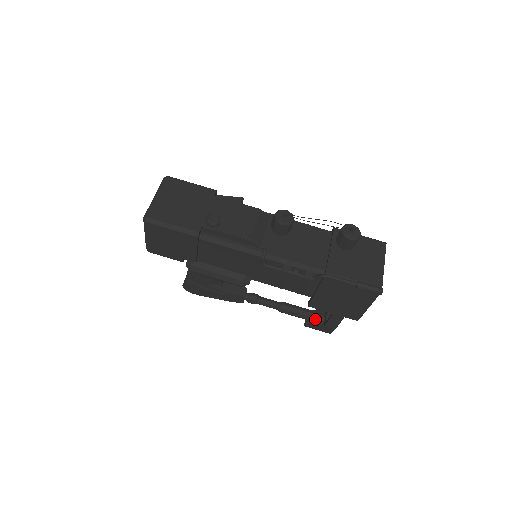
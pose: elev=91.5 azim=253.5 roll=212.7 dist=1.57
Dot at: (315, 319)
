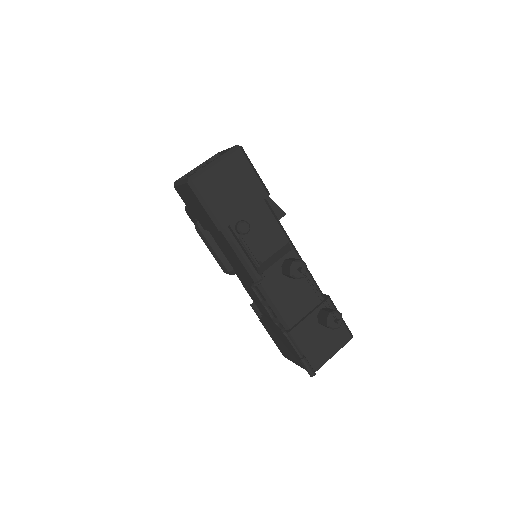
Dot at: occluded
